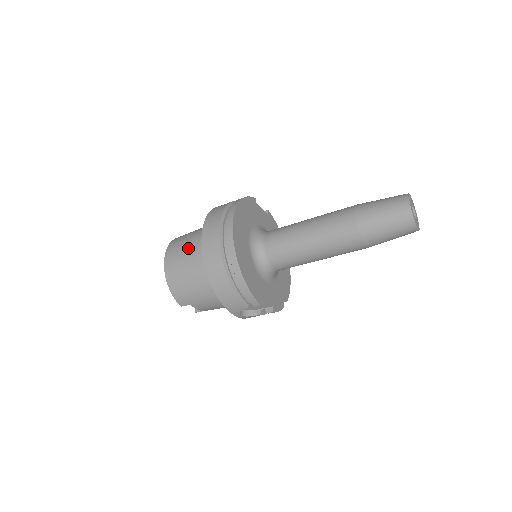
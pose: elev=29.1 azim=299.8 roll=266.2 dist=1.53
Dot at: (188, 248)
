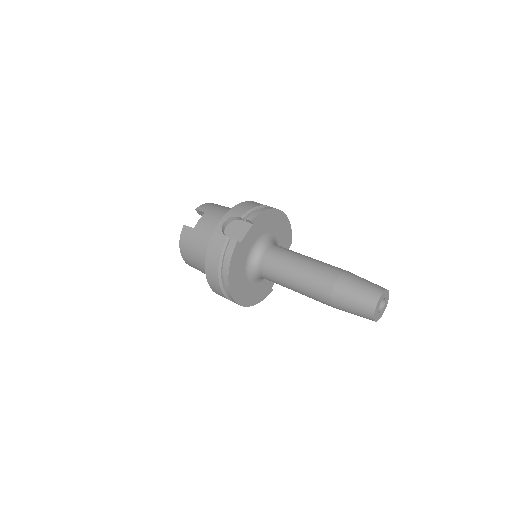
Dot at: (201, 270)
